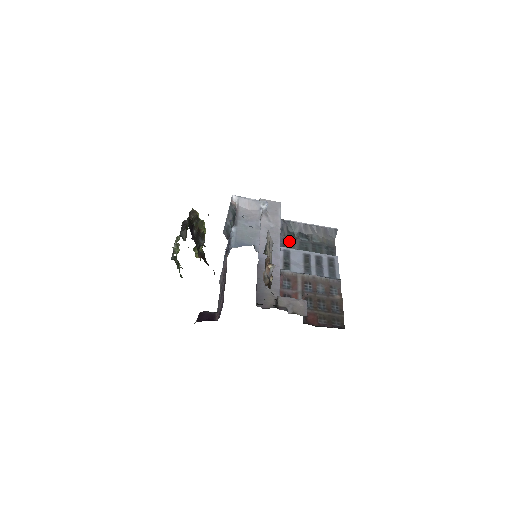
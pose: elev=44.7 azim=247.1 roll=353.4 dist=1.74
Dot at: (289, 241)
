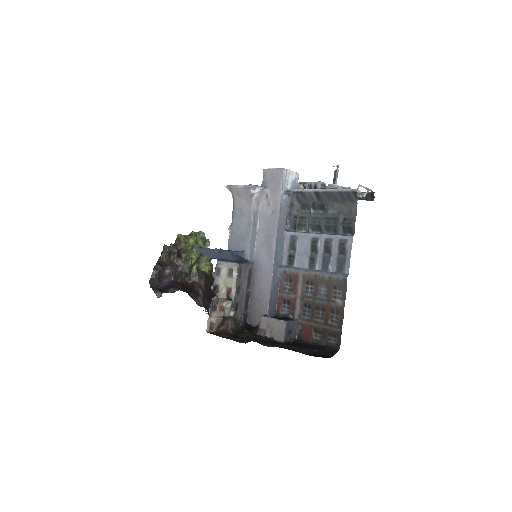
Dot at: (300, 219)
